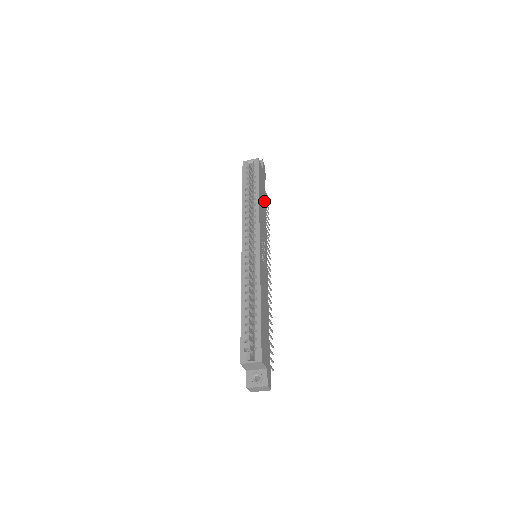
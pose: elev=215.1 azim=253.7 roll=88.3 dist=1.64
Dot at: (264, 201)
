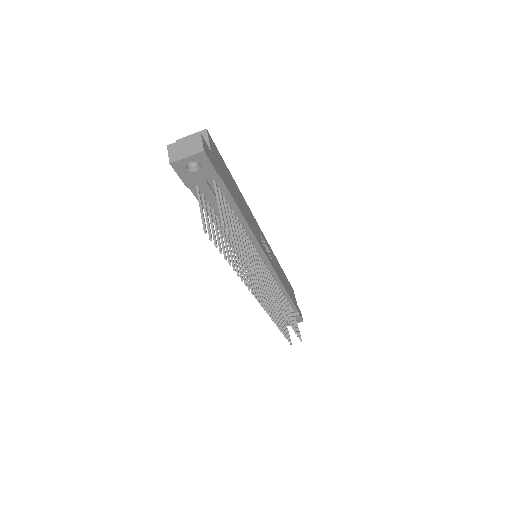
Dot at: (288, 292)
